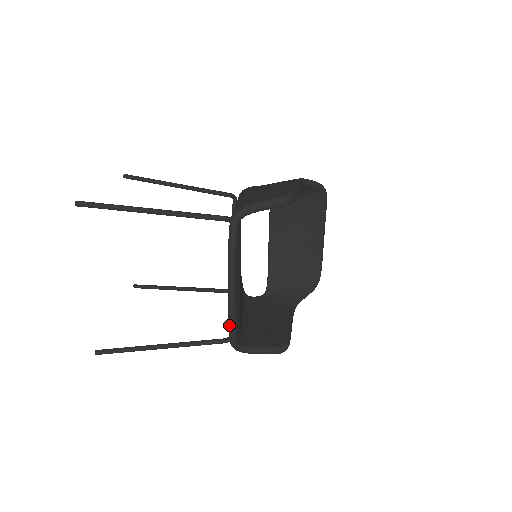
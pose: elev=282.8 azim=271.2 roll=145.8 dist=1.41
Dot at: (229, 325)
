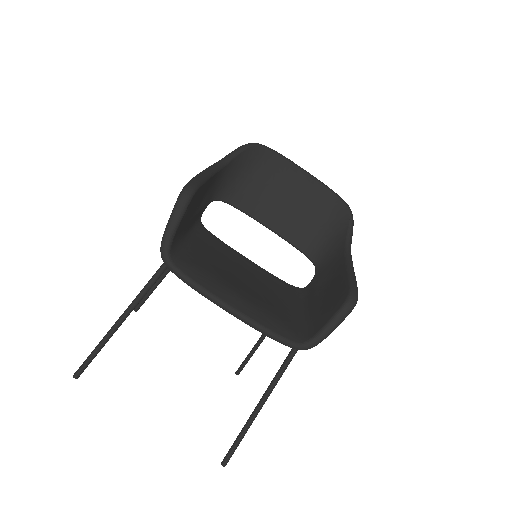
Dot at: occluded
